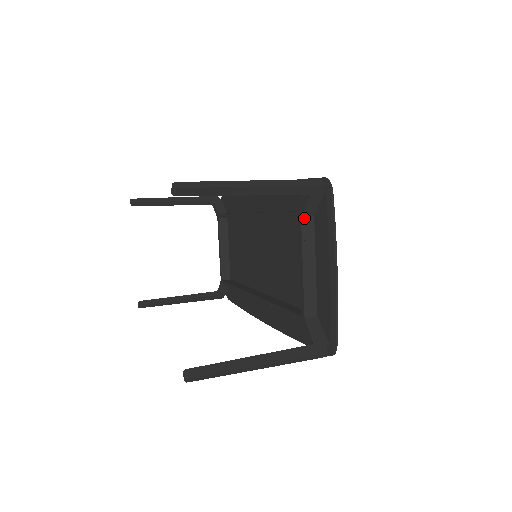
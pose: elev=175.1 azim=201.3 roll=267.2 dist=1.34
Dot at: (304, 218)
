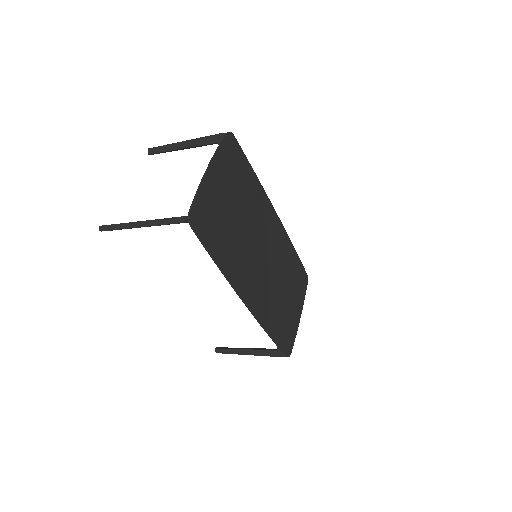
Dot at: occluded
